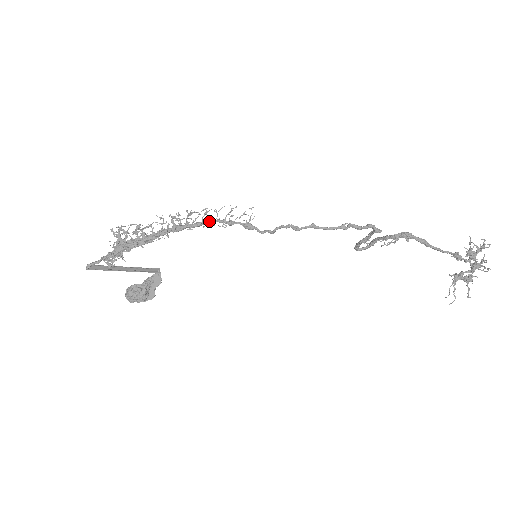
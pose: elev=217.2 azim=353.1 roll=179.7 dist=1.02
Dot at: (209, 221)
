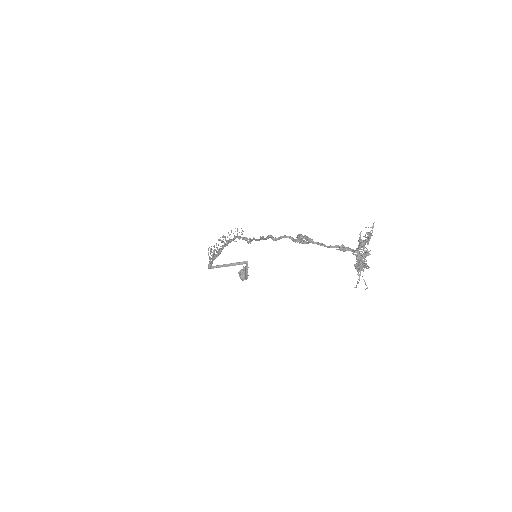
Dot at: (233, 238)
